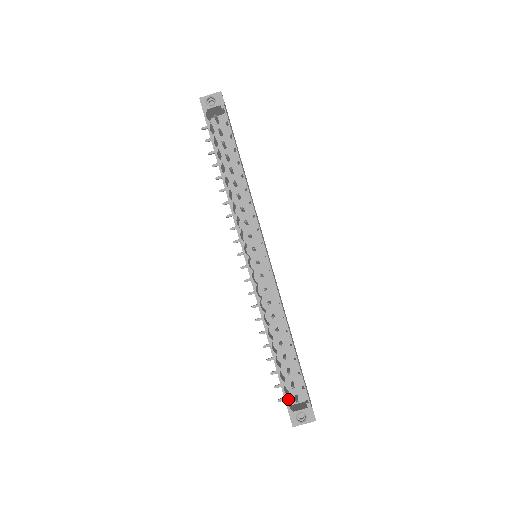
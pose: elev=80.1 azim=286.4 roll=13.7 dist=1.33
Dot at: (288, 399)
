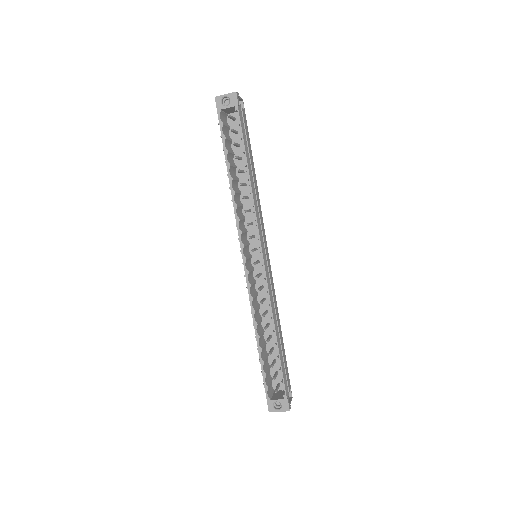
Dot at: (268, 389)
